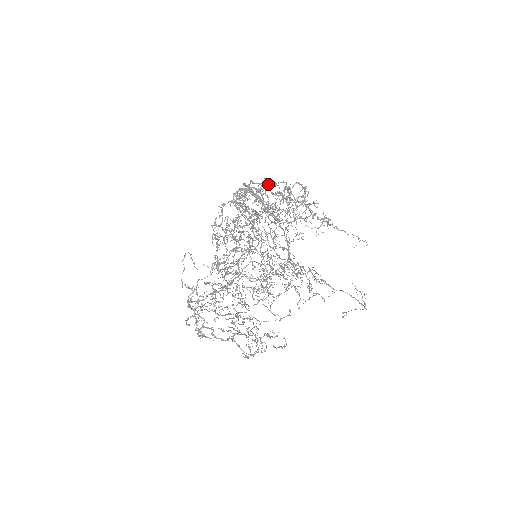
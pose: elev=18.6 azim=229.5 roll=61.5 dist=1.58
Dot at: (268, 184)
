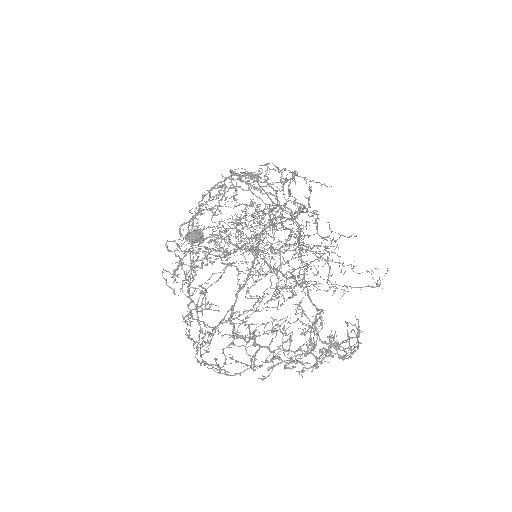
Dot at: (198, 233)
